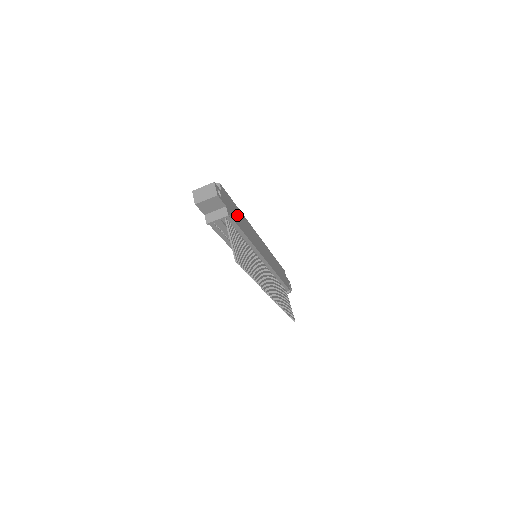
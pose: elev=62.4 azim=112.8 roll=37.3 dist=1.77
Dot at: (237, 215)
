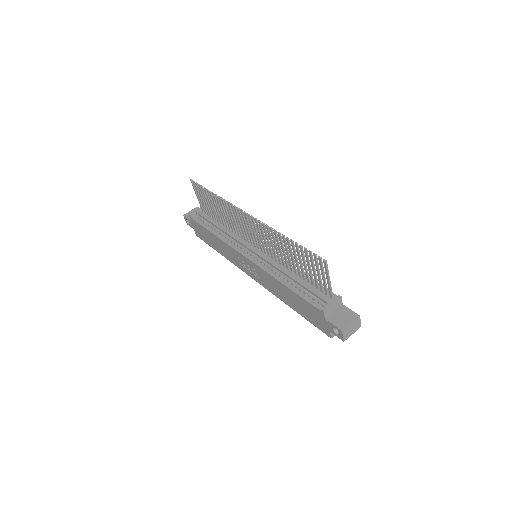
Dot at: occluded
